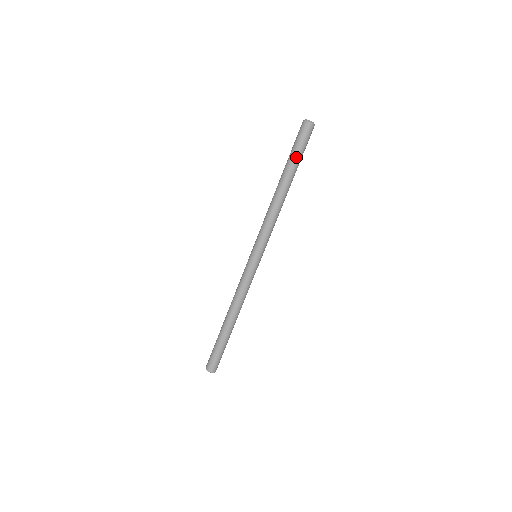
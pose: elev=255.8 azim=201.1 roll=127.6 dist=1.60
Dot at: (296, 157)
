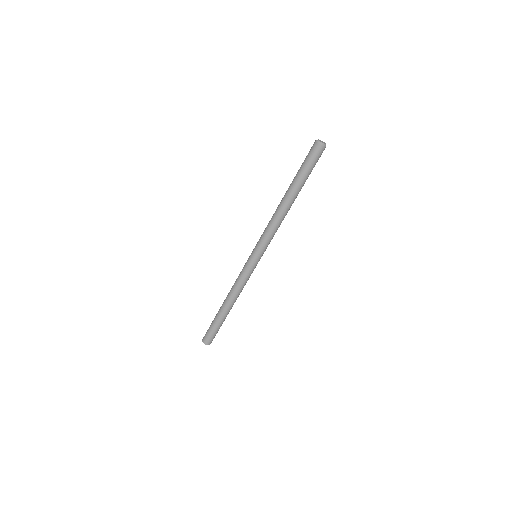
Dot at: (302, 174)
